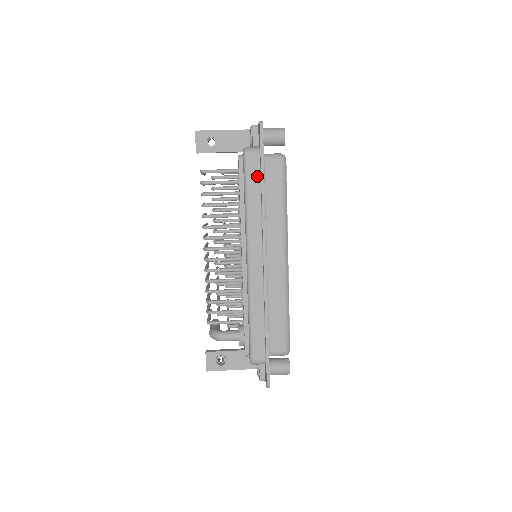
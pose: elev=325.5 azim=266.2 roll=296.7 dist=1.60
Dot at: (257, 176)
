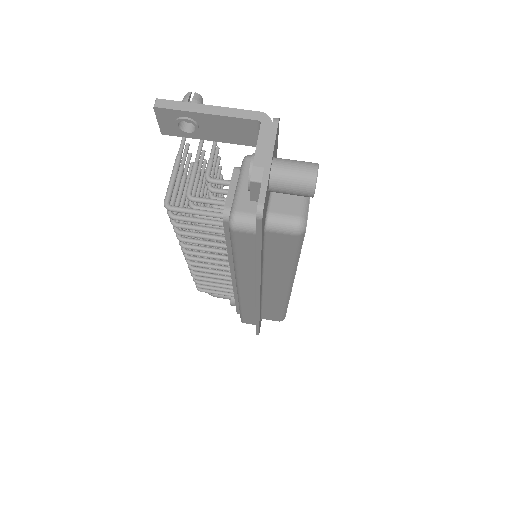
Dot at: (251, 249)
